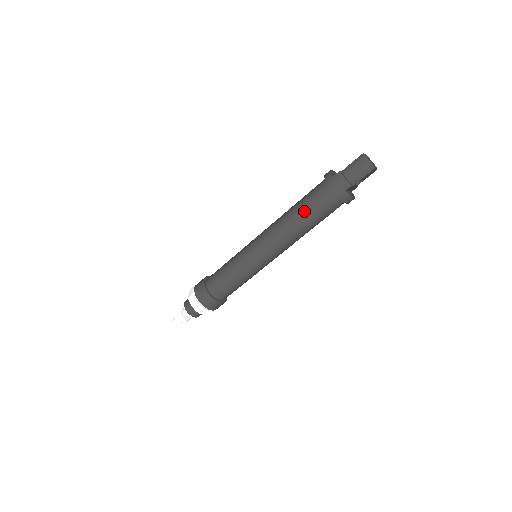
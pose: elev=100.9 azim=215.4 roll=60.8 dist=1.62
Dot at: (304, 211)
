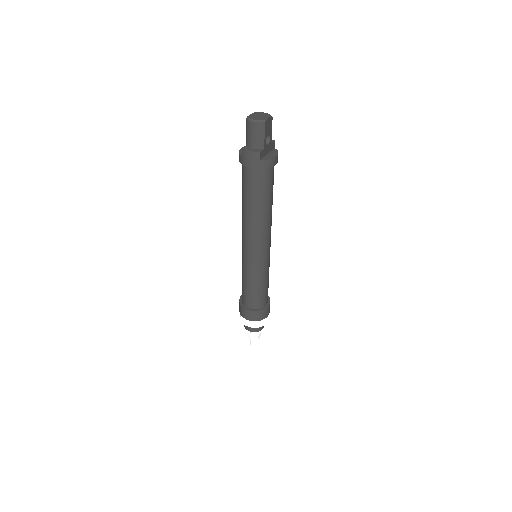
Dot at: (249, 200)
